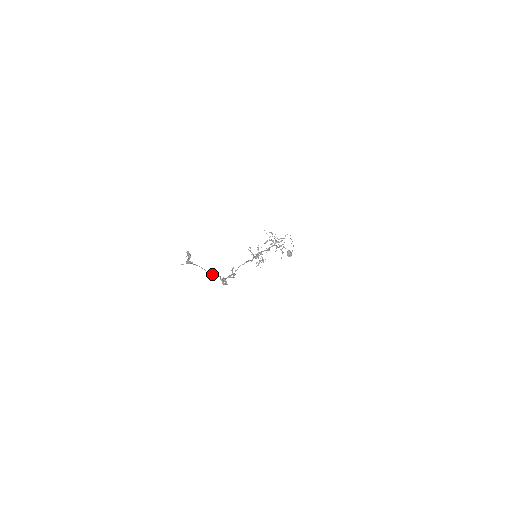
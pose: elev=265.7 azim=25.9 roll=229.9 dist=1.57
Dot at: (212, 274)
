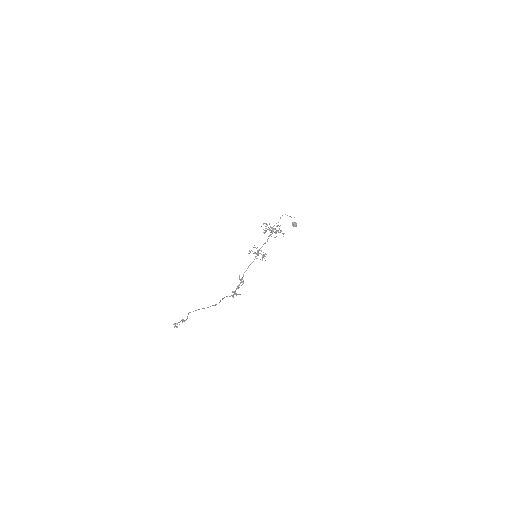
Dot at: (215, 305)
